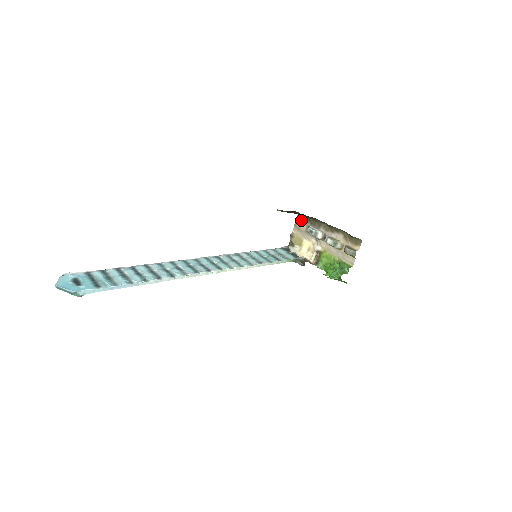
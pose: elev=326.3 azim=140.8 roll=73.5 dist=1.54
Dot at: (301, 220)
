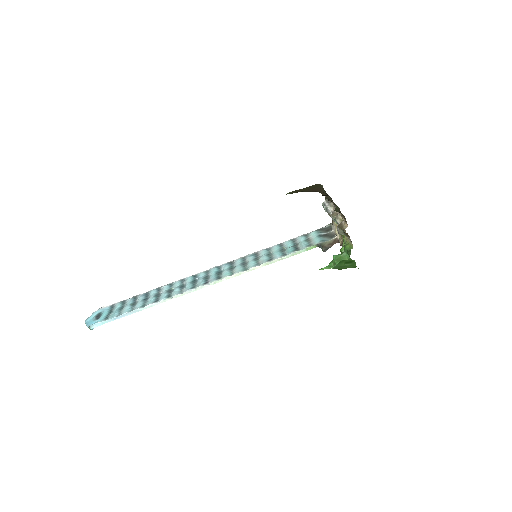
Dot at: occluded
